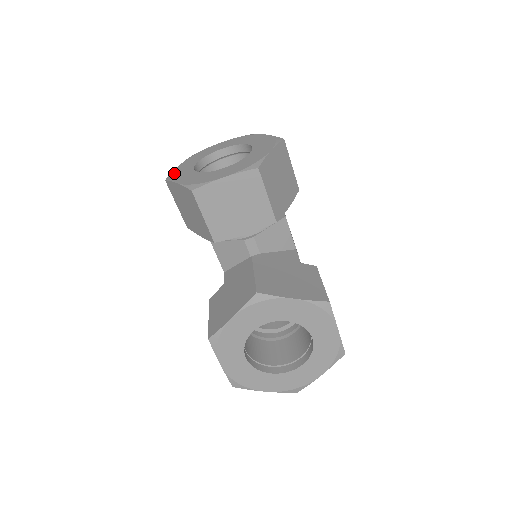
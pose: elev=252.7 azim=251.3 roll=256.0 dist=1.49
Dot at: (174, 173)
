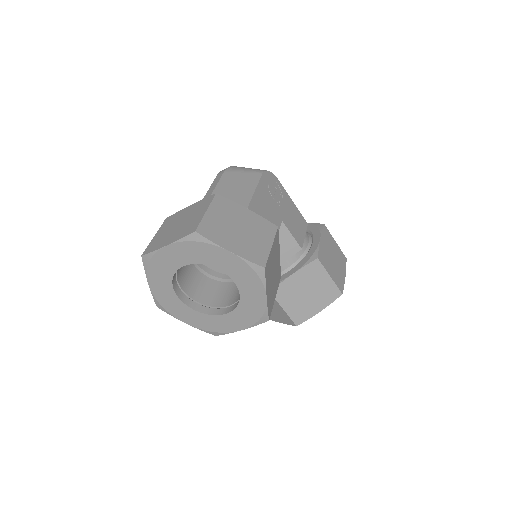
Dot at: (161, 304)
